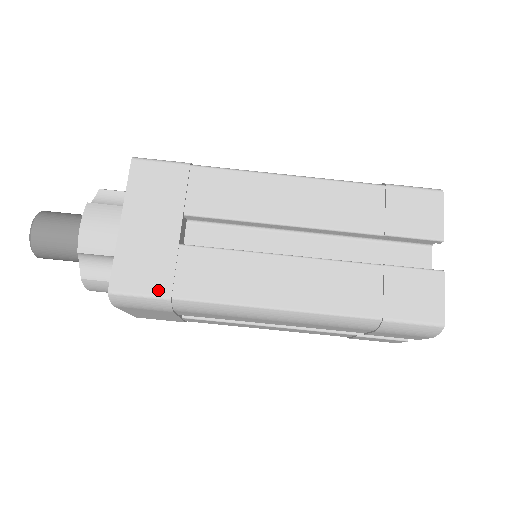
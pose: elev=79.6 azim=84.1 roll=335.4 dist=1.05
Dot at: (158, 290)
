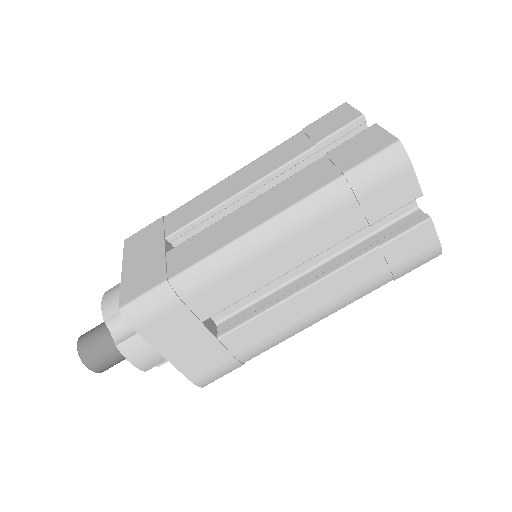
Dot at: (156, 283)
